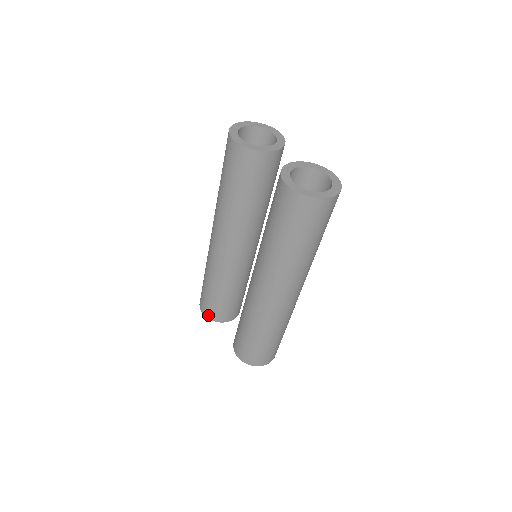
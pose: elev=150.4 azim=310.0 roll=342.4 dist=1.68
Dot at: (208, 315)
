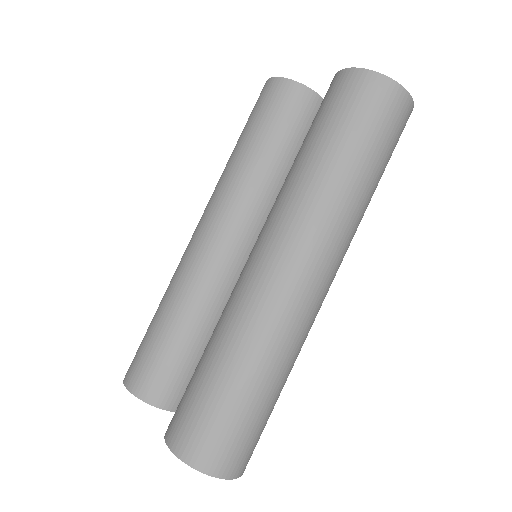
Dot at: (135, 385)
